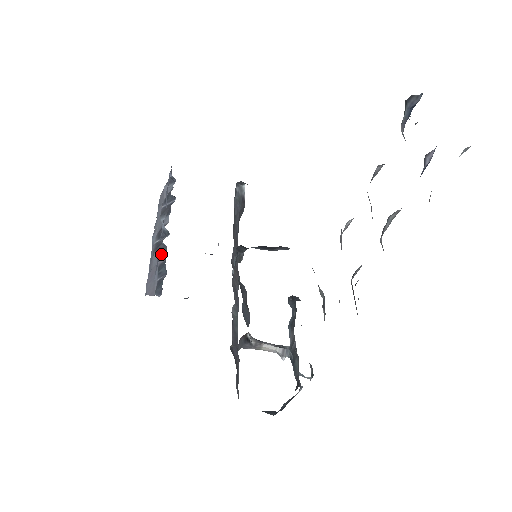
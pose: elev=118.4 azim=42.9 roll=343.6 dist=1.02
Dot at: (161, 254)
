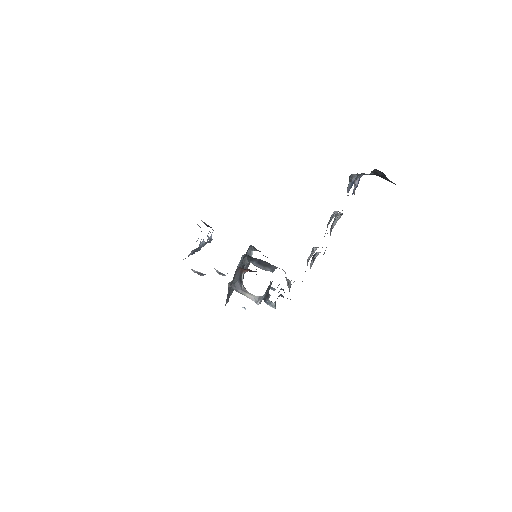
Dot at: occluded
